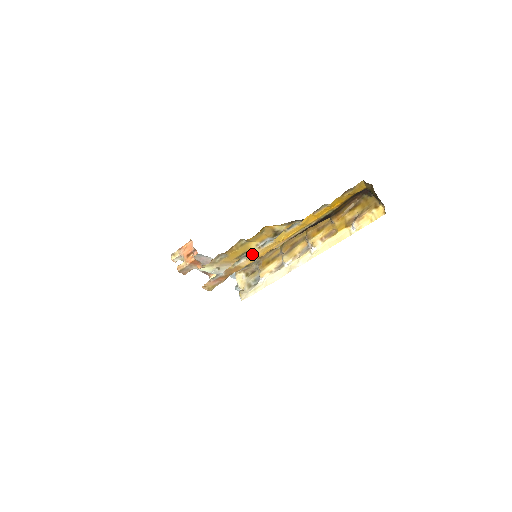
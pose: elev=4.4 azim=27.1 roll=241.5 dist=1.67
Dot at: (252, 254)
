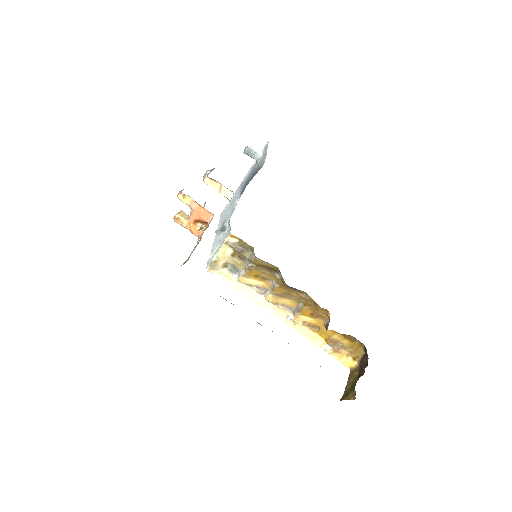
Dot at: occluded
